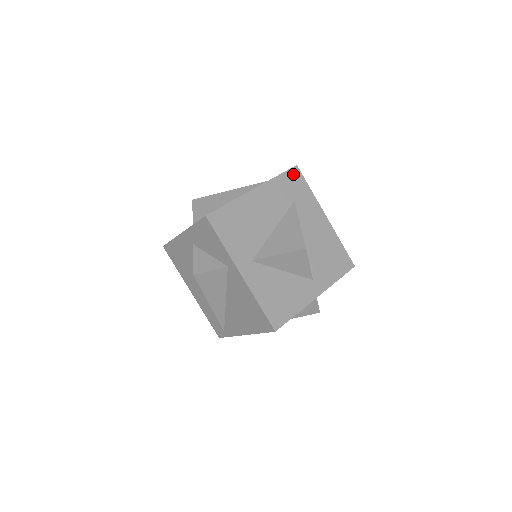
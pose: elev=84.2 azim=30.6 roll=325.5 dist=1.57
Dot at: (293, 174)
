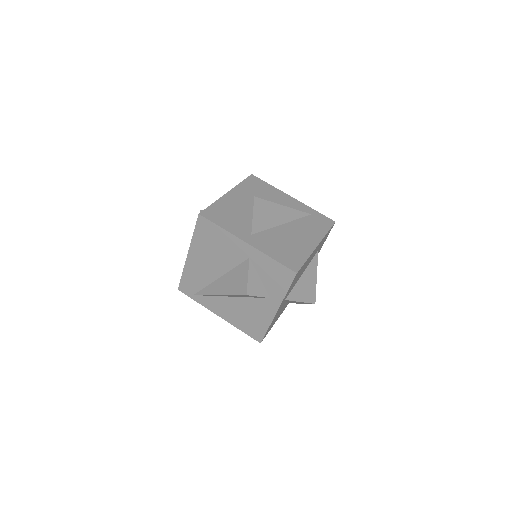
Dot at: occluded
